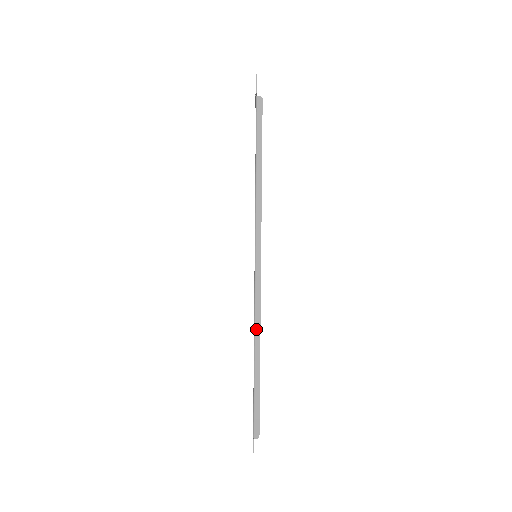
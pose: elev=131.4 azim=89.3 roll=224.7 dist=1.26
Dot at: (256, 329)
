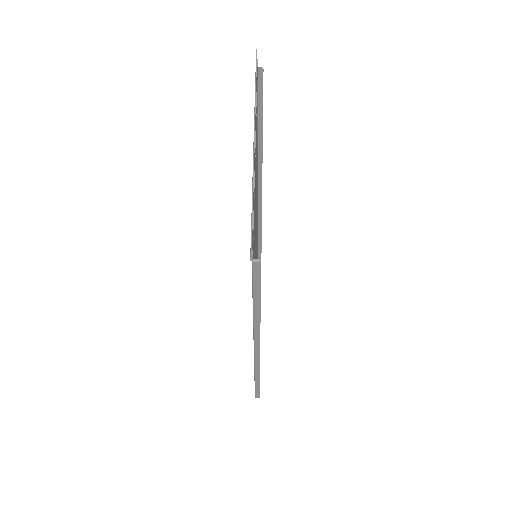
Dot at: (256, 370)
